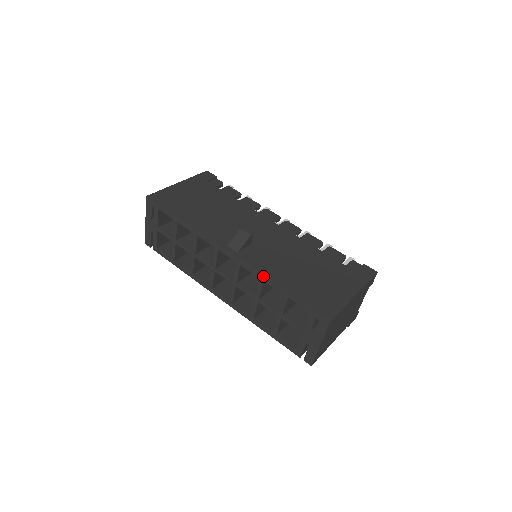
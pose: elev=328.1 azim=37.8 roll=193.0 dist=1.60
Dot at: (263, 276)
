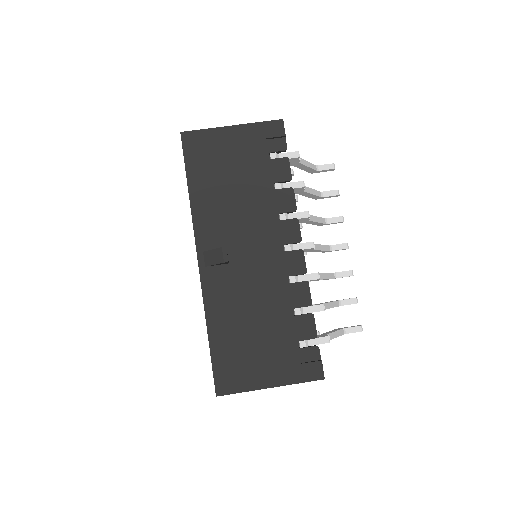
Dot at: (204, 309)
